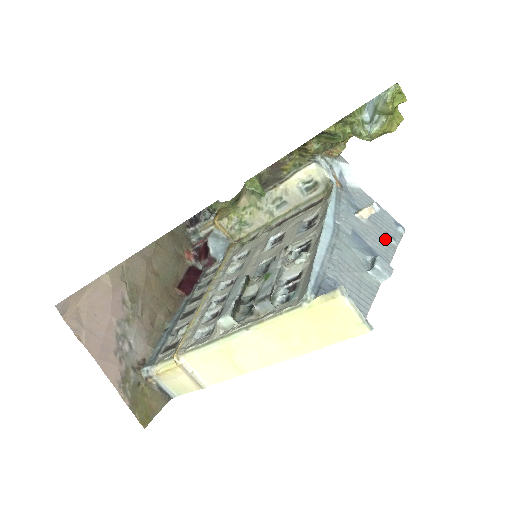
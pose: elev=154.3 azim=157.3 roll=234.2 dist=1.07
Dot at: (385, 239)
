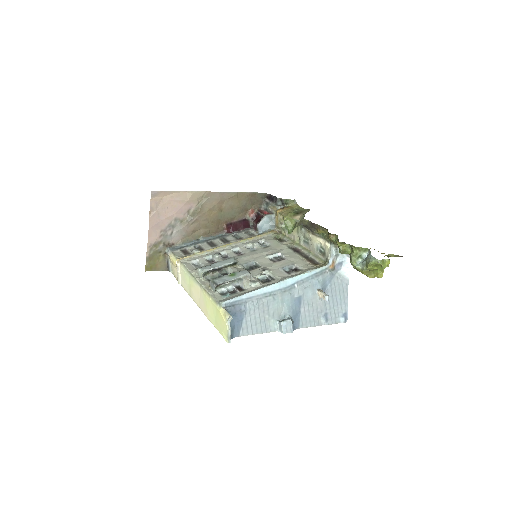
Dot at: (319, 316)
